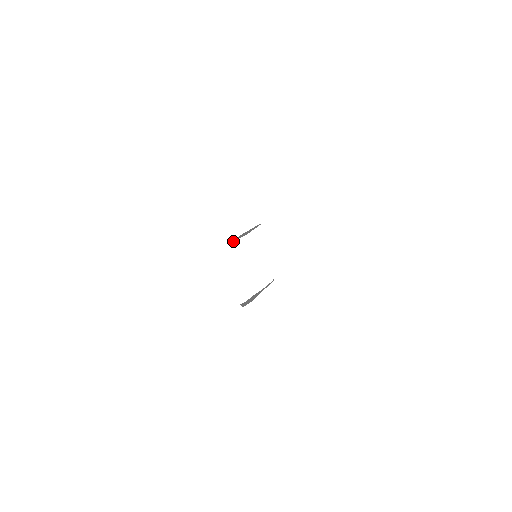
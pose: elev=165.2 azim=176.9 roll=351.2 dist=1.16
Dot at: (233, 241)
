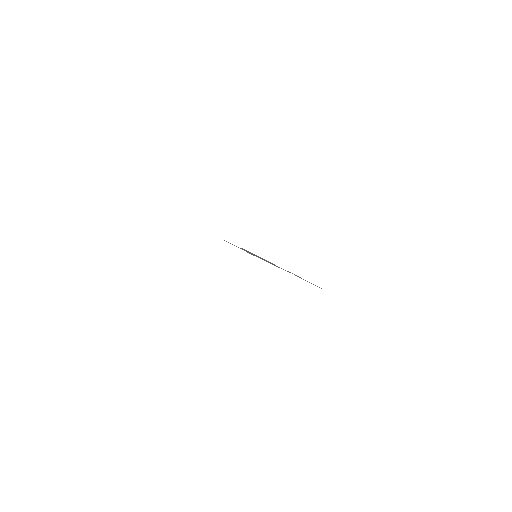
Dot at: occluded
